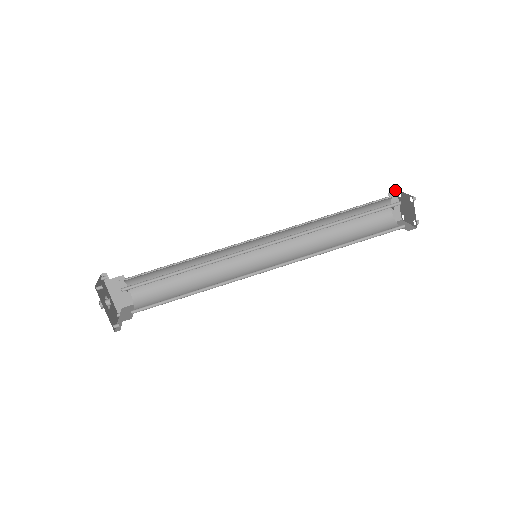
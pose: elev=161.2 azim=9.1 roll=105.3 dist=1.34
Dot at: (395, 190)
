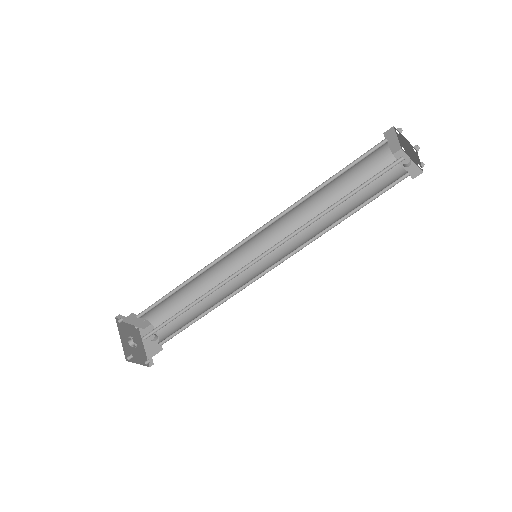
Dot at: (399, 150)
